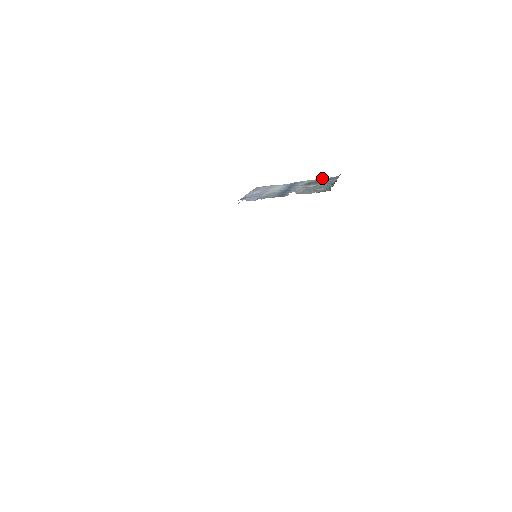
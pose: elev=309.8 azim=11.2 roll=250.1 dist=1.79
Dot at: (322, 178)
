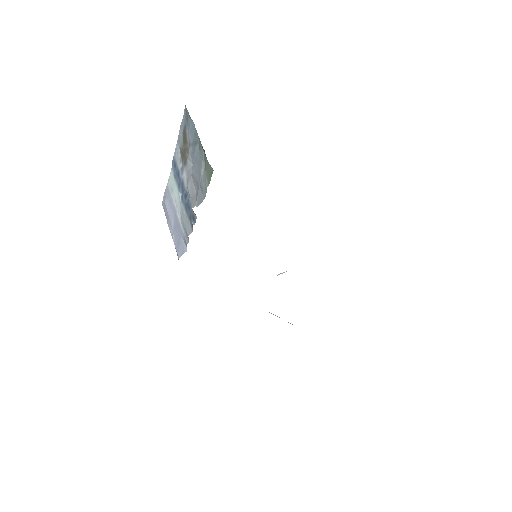
Dot at: (180, 129)
